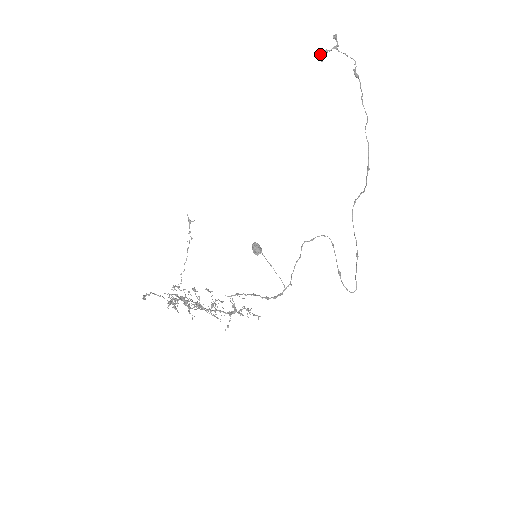
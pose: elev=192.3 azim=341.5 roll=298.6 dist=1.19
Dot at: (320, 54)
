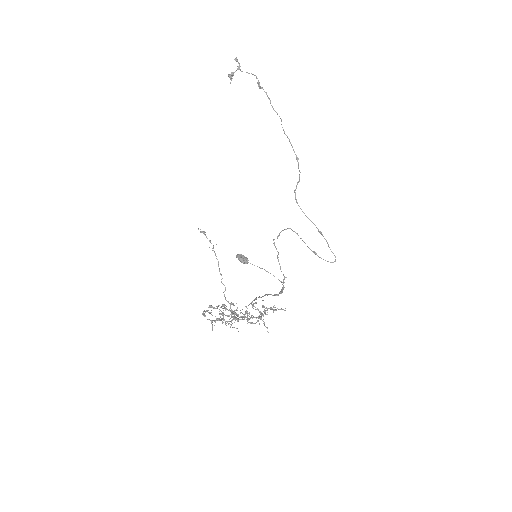
Dot at: (229, 76)
